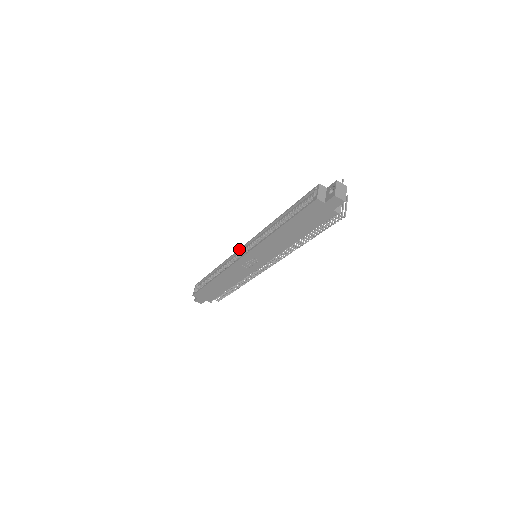
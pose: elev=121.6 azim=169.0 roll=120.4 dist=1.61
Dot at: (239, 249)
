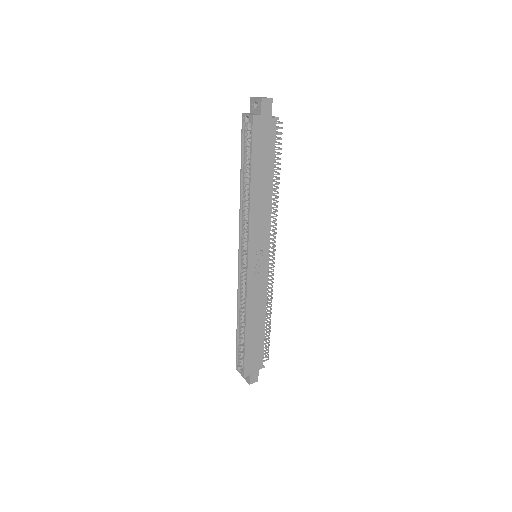
Dot at: (238, 267)
